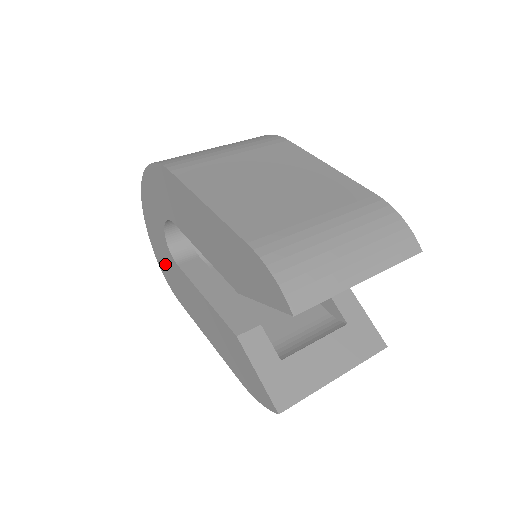
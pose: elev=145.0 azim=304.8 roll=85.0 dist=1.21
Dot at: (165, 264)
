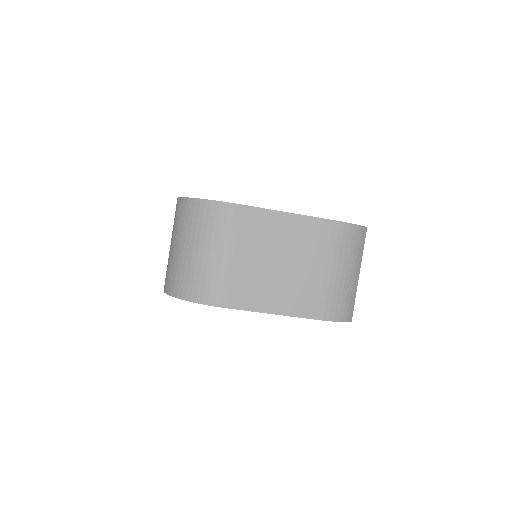
Dot at: occluded
